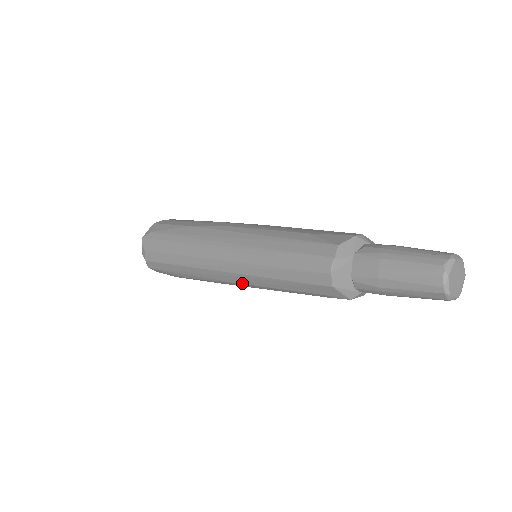
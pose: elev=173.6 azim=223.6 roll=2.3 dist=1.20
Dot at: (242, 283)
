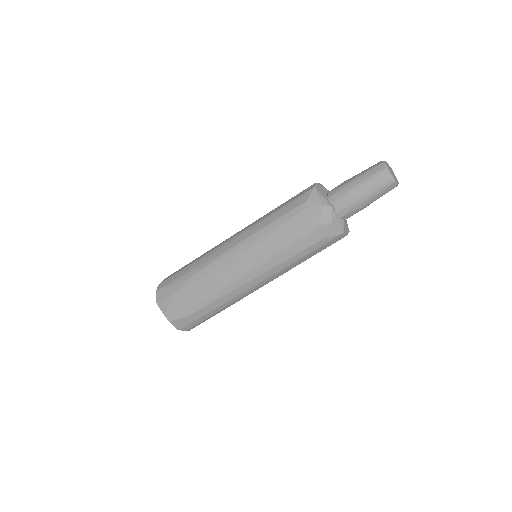
Dot at: (243, 240)
